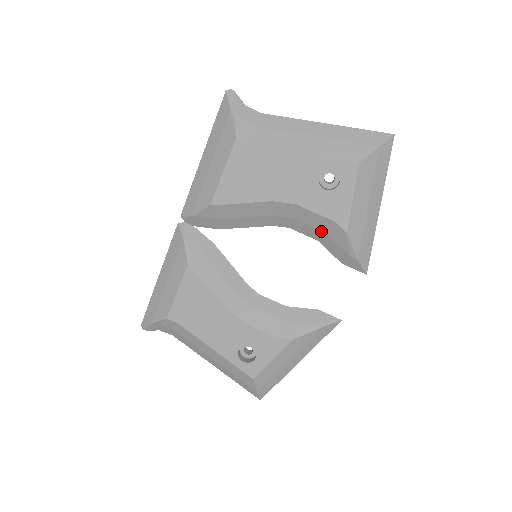
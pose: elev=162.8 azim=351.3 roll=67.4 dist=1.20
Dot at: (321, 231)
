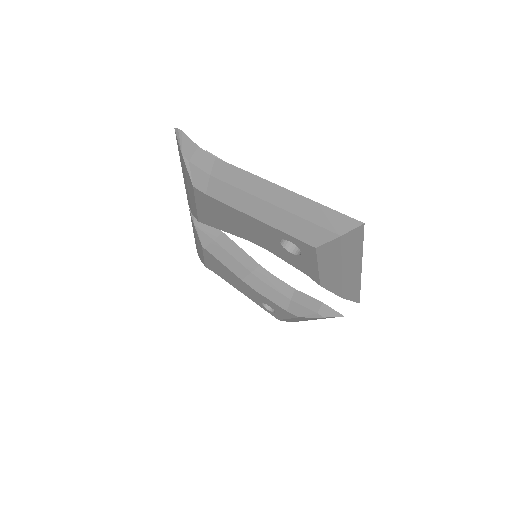
Dot at: occluded
